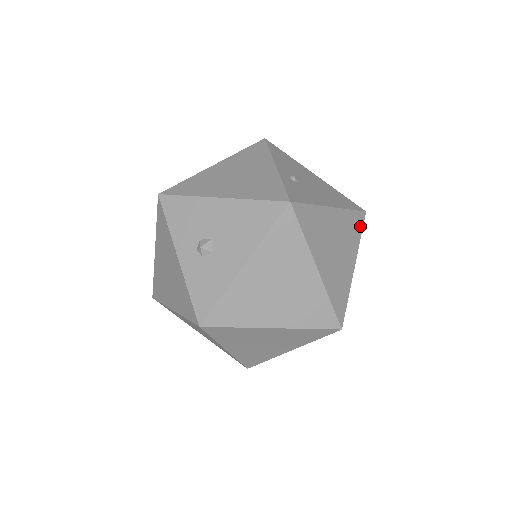
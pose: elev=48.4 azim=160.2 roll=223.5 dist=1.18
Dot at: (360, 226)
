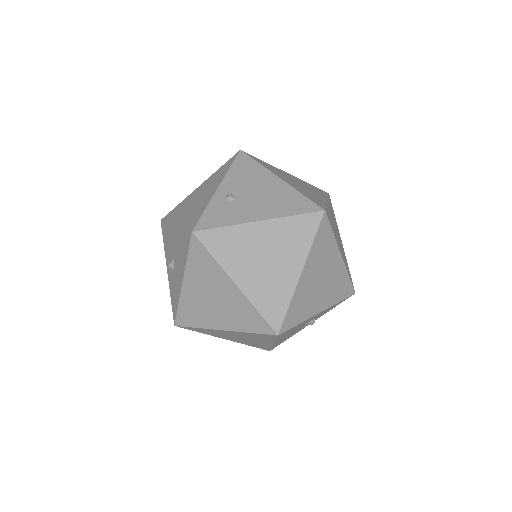
Dot at: (312, 229)
